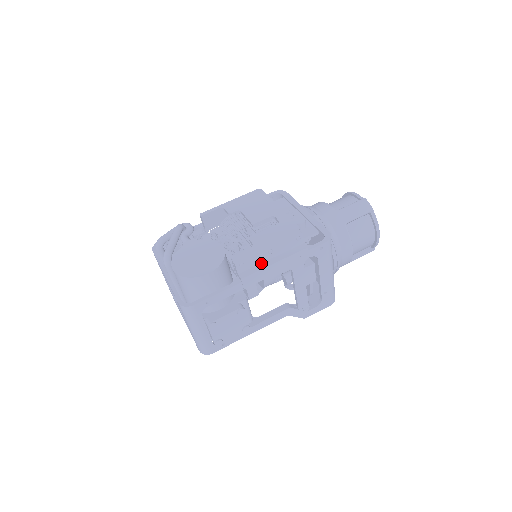
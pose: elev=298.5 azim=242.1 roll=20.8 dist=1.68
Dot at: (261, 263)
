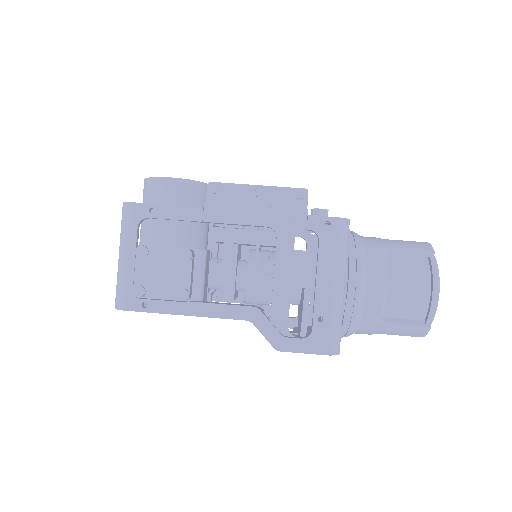
Dot at: occluded
